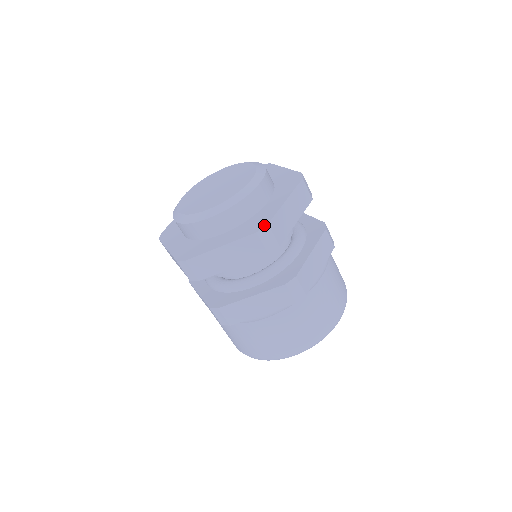
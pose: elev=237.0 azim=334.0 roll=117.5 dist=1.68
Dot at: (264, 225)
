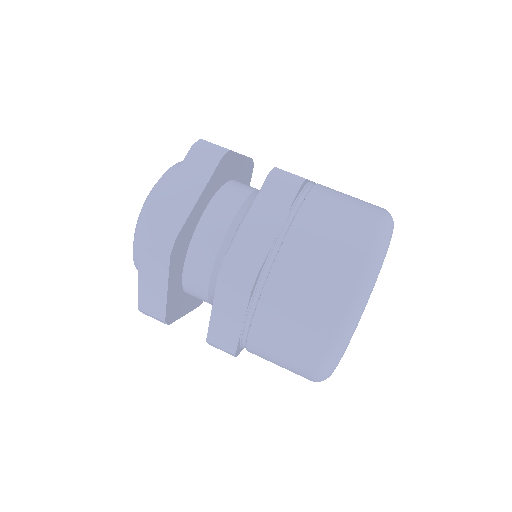
Dot at: (198, 142)
